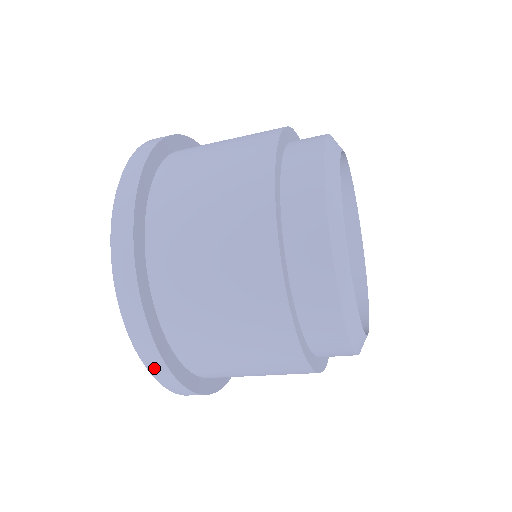
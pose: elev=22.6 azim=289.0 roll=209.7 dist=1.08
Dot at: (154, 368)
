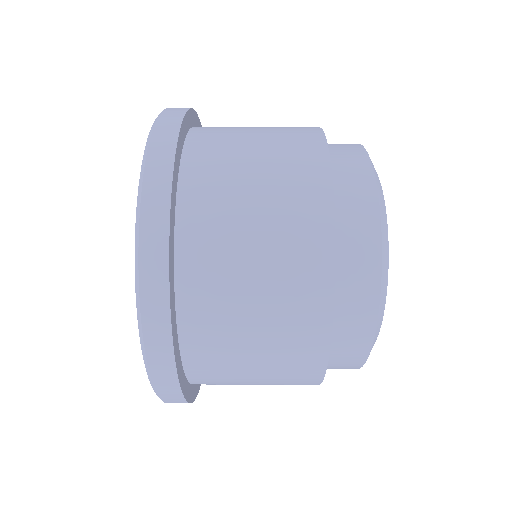
Dot at: occluded
